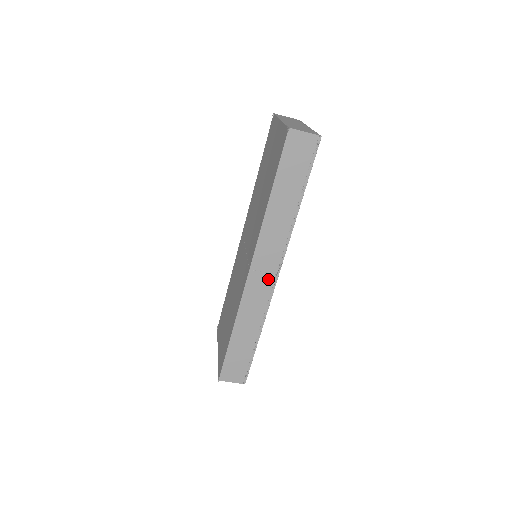
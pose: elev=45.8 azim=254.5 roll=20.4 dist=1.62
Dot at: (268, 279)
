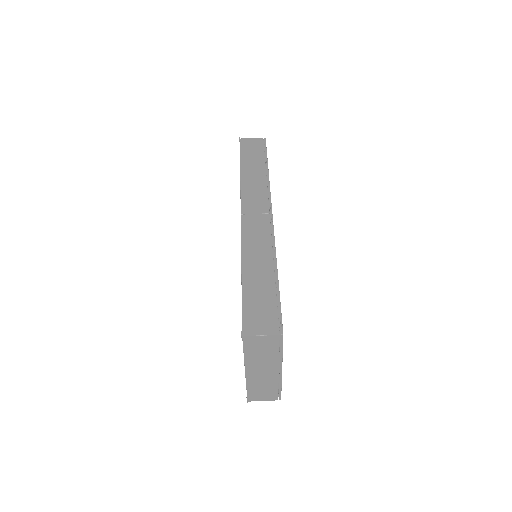
Dot at: (263, 218)
